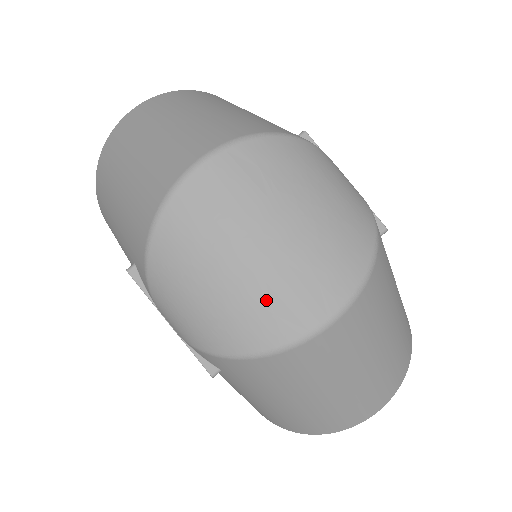
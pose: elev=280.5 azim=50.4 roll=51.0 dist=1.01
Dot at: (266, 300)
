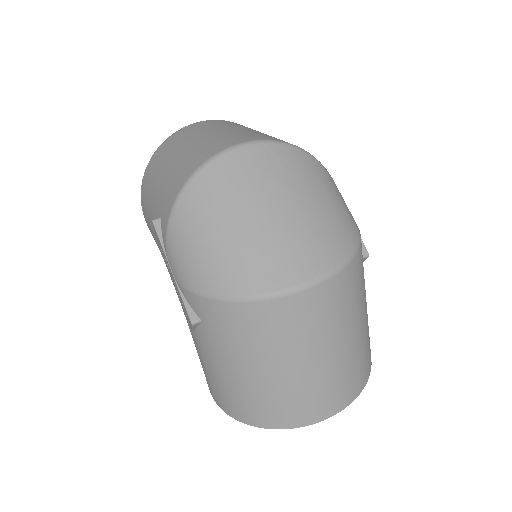
Dot at: (259, 255)
